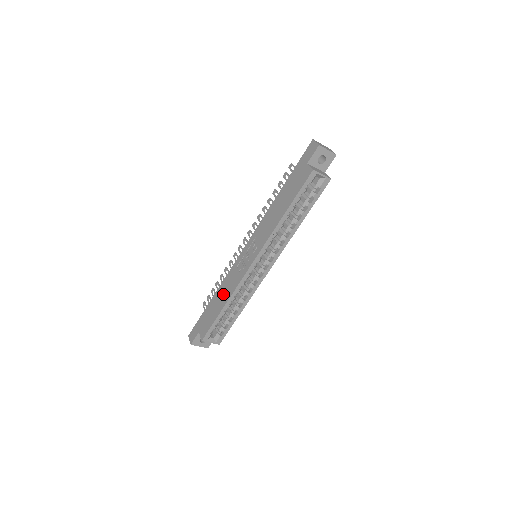
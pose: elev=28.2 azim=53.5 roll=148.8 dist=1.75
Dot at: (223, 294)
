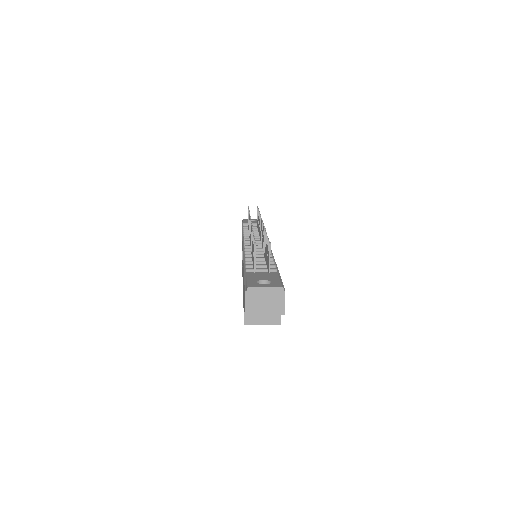
Dot at: occluded
